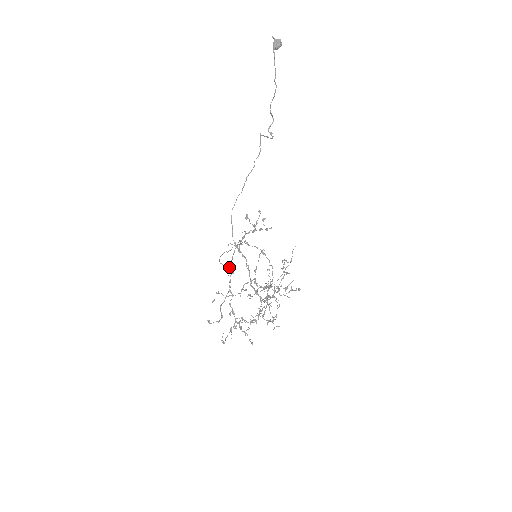
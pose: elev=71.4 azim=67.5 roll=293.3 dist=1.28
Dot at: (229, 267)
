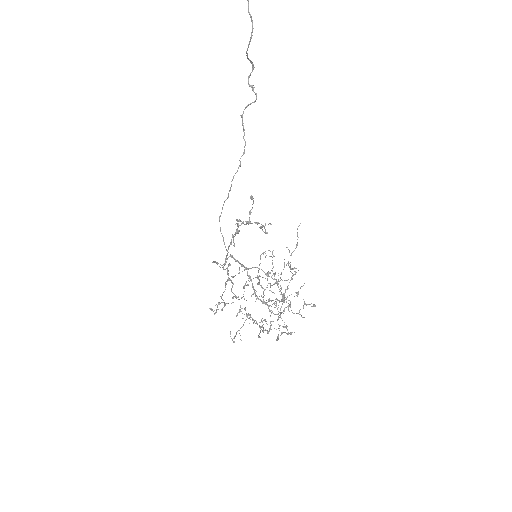
Dot at: occluded
